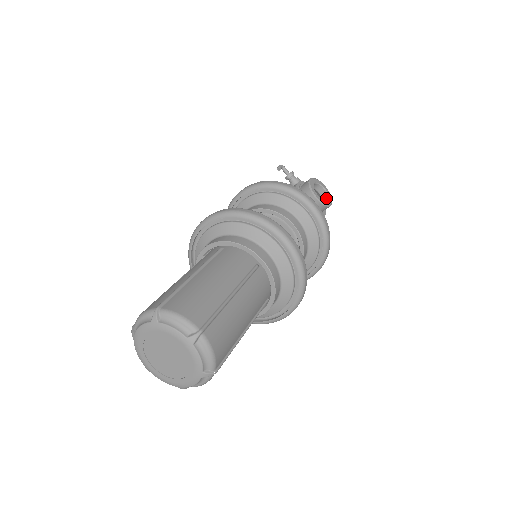
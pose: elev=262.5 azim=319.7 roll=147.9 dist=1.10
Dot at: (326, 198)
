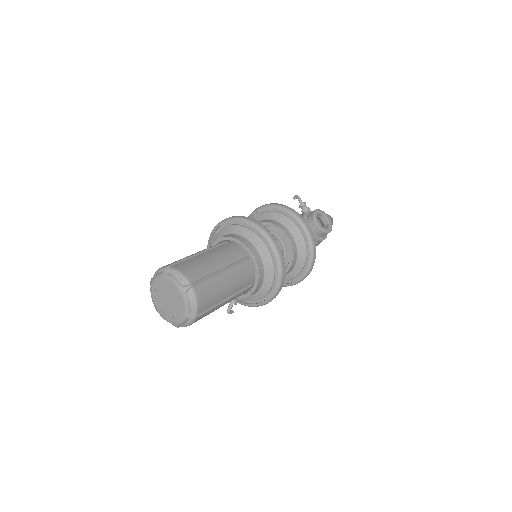
Dot at: (327, 226)
